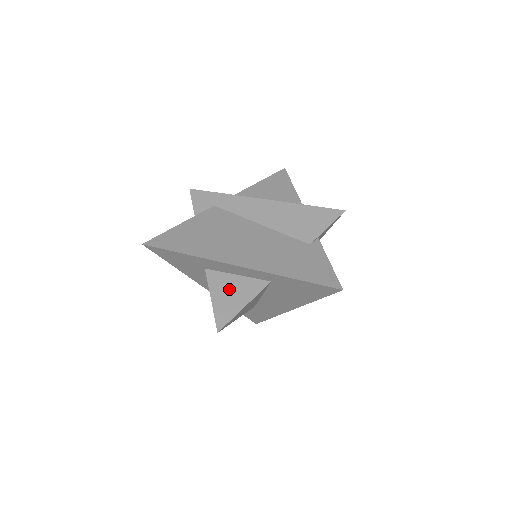
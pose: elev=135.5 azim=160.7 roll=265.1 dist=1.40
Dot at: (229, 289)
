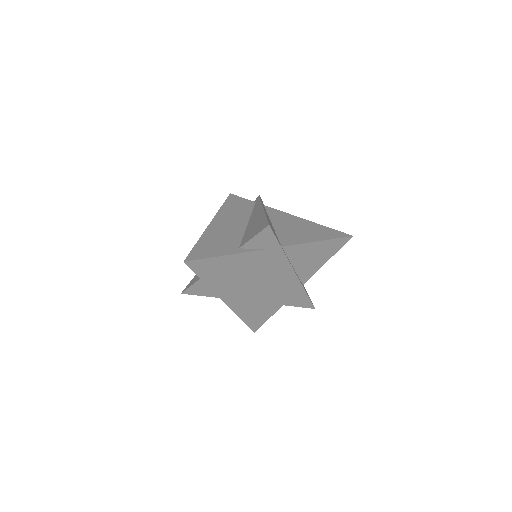
Dot at: occluded
